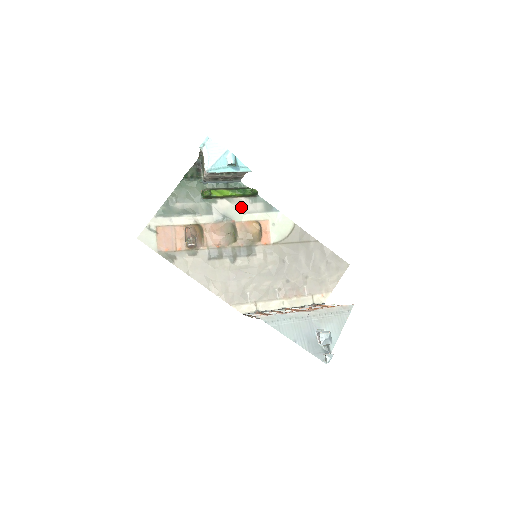
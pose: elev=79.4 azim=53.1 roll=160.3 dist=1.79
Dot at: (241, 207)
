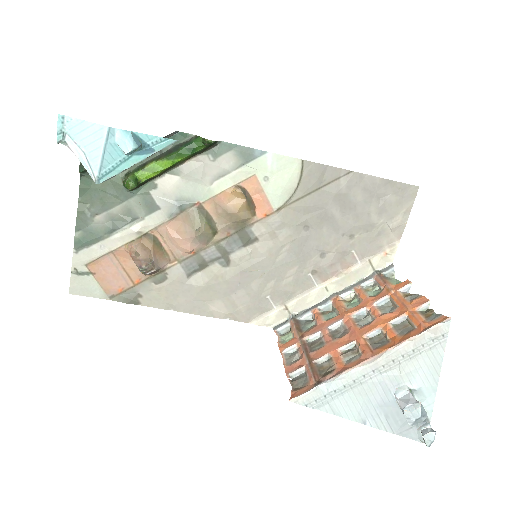
Dot at: (199, 175)
